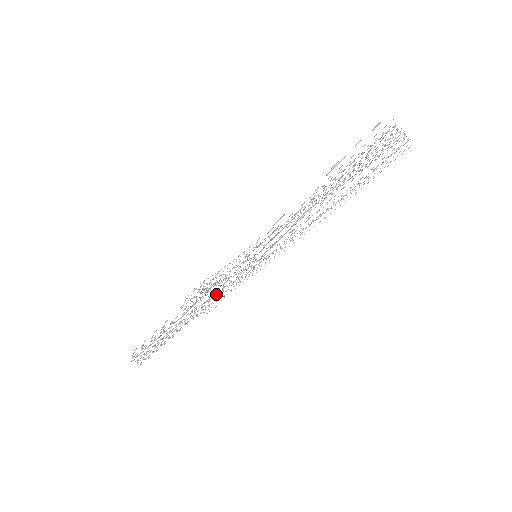
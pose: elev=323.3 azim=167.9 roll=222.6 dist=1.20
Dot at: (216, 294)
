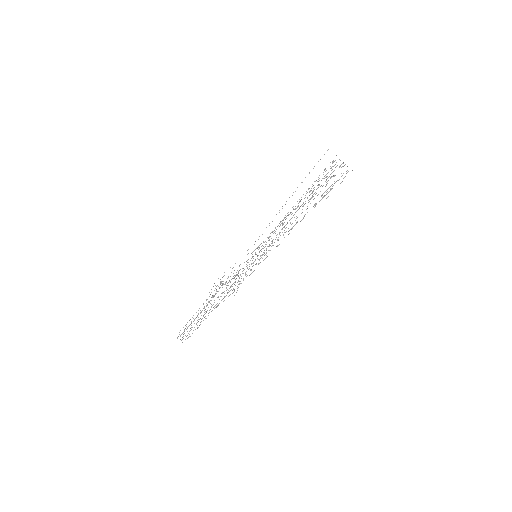
Dot at: (233, 288)
